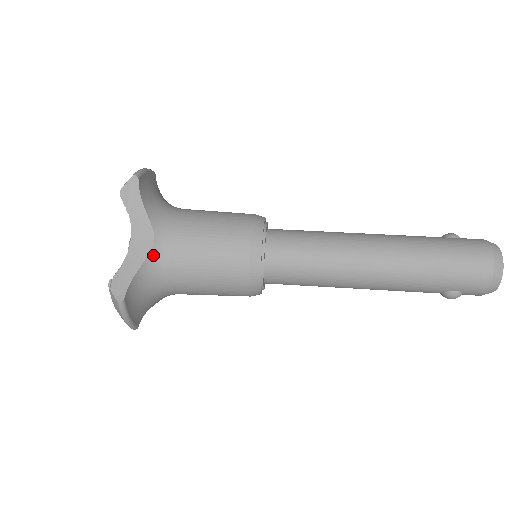
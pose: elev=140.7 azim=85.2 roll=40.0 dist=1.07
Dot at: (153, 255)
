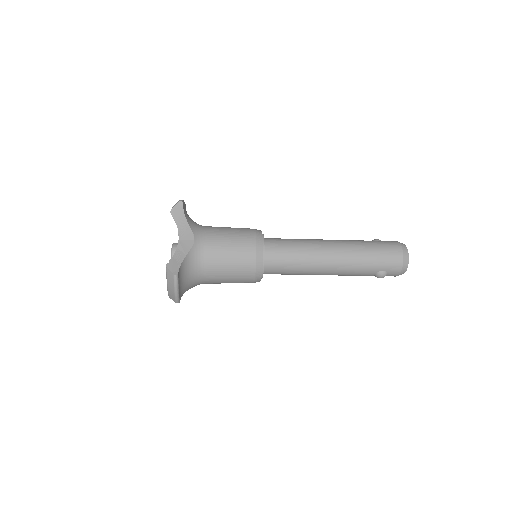
Dot at: (194, 249)
